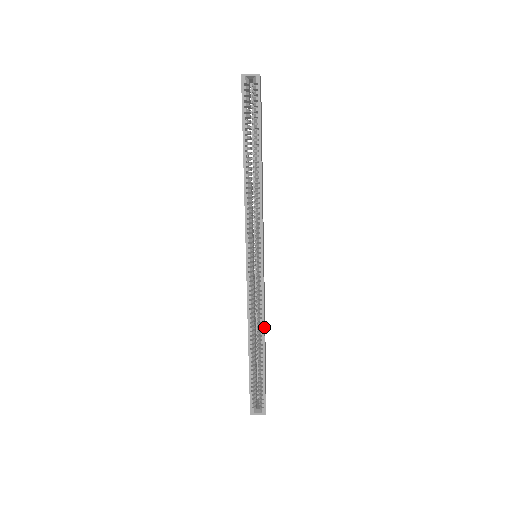
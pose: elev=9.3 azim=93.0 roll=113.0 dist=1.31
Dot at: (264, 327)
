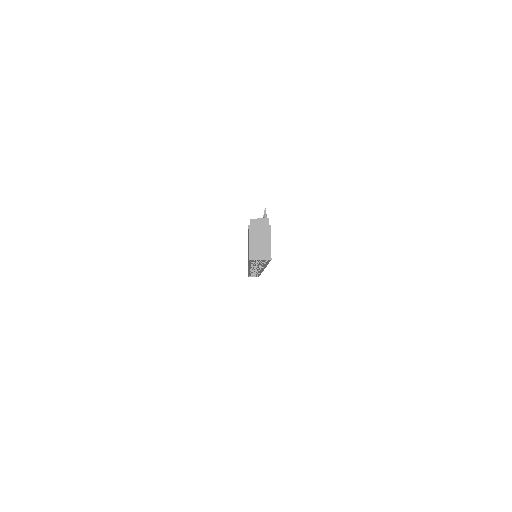
Dot at: occluded
